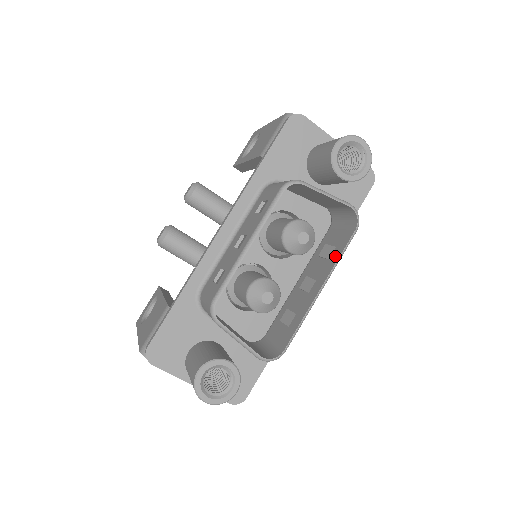
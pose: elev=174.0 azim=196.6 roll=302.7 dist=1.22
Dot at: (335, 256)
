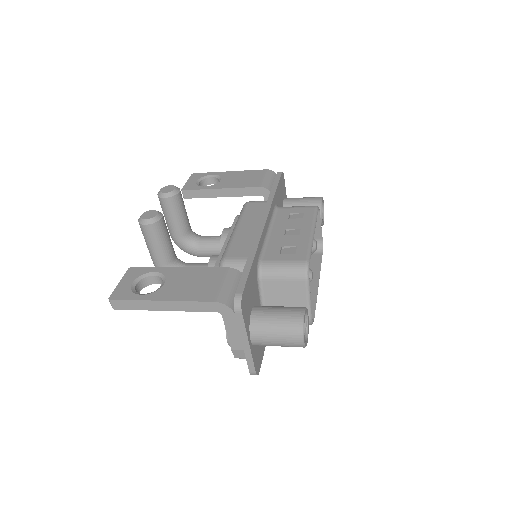
Dot at: (315, 267)
